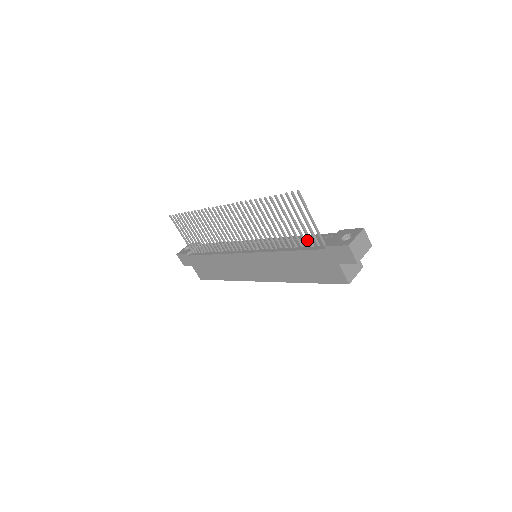
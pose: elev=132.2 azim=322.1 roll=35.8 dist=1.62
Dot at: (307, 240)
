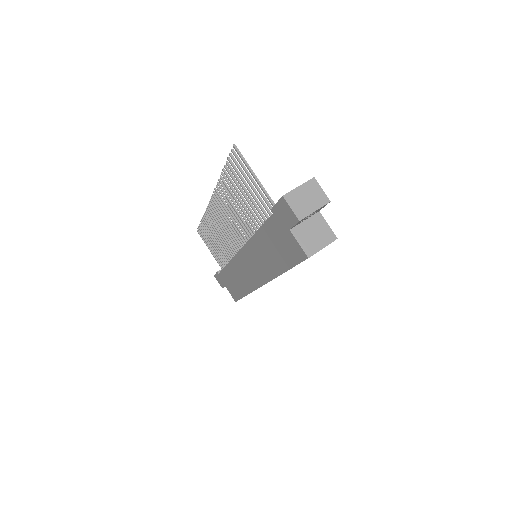
Dot at: occluded
